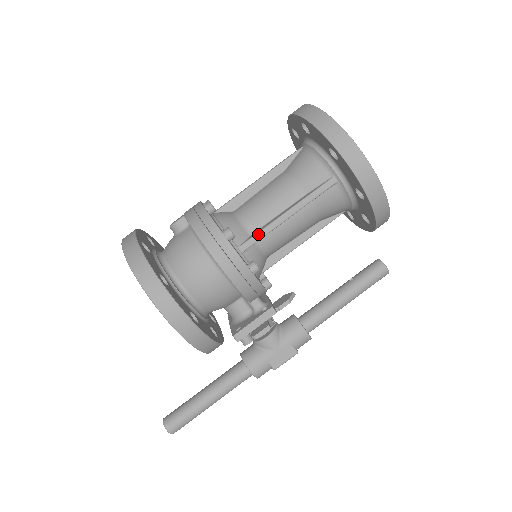
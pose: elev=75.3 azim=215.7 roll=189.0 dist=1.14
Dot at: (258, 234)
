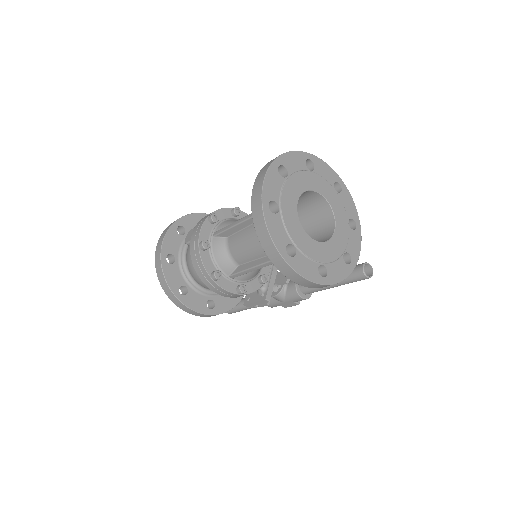
Dot at: (240, 273)
